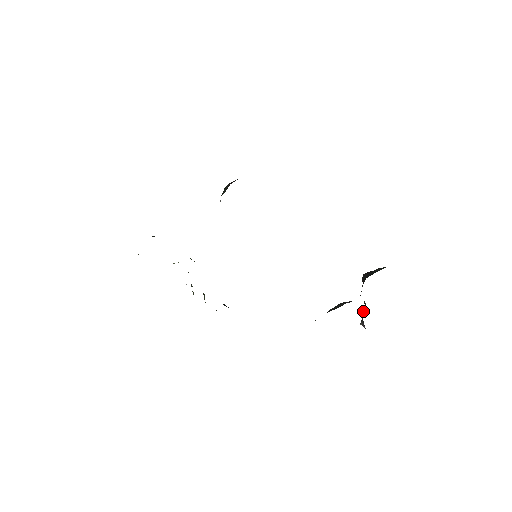
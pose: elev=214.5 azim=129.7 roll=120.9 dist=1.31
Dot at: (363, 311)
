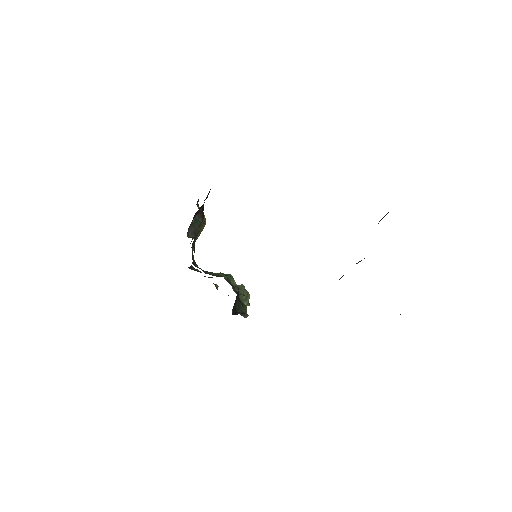
Dot at: occluded
